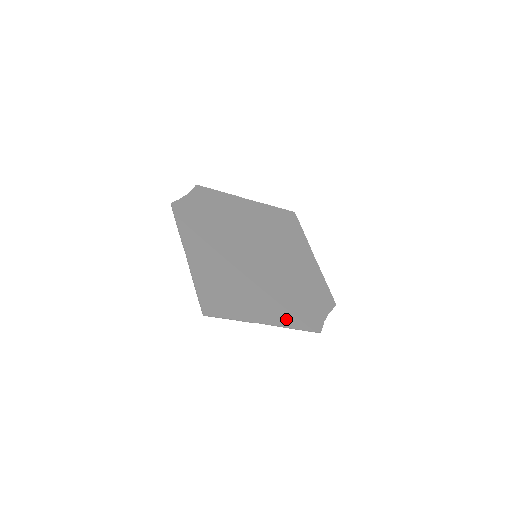
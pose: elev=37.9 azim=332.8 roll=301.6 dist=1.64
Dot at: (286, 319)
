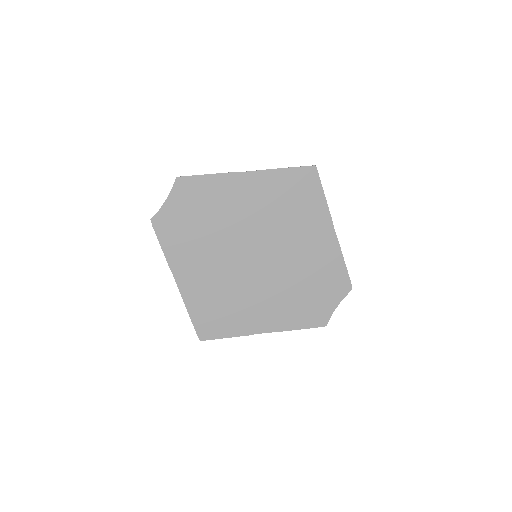
Dot at: (287, 322)
